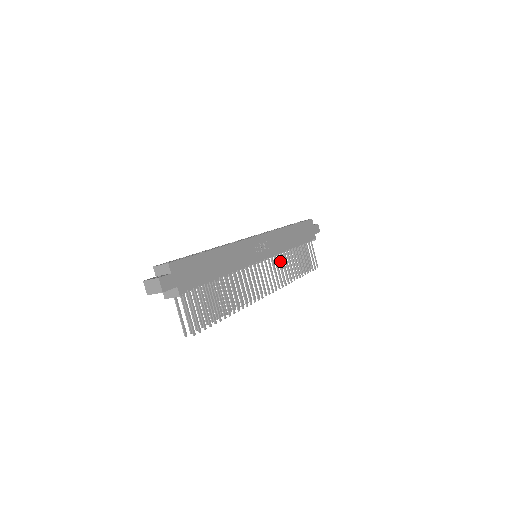
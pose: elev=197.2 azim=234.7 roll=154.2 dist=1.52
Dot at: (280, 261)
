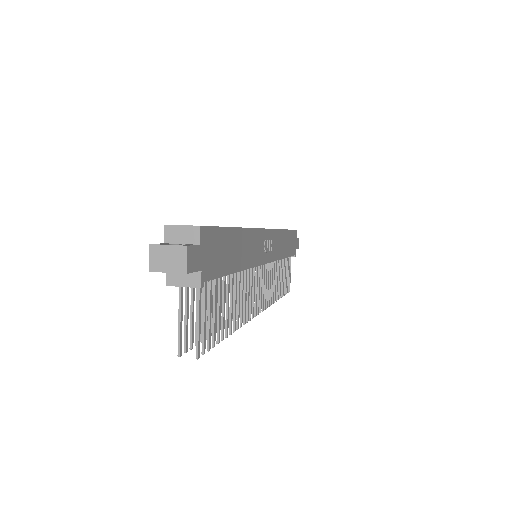
Dot at: (272, 271)
